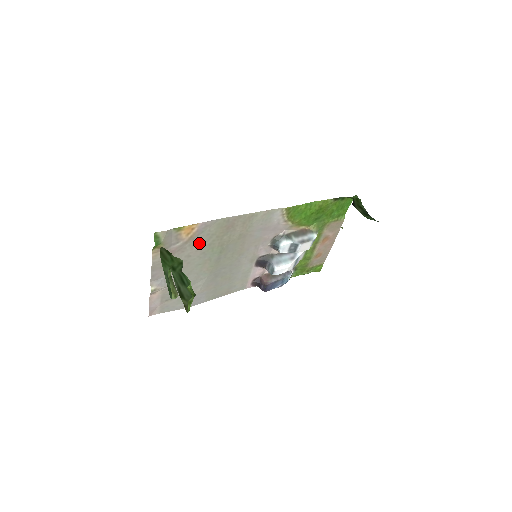
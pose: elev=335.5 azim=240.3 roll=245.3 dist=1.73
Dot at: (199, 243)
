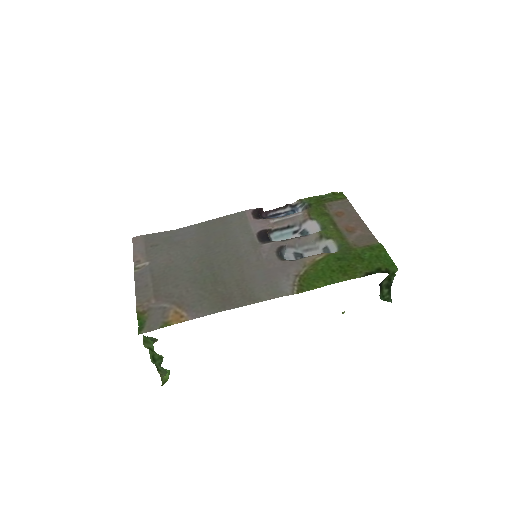
Dot at: (189, 295)
